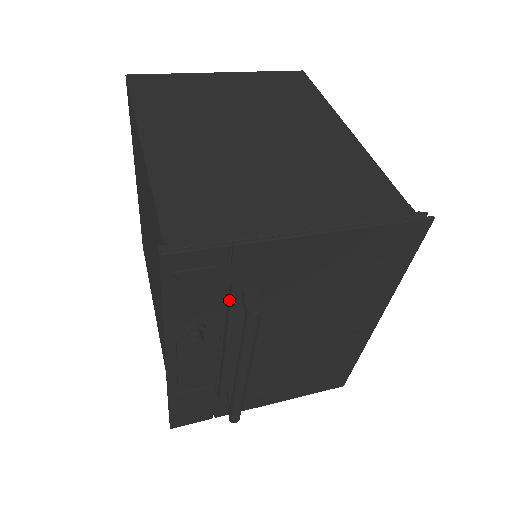
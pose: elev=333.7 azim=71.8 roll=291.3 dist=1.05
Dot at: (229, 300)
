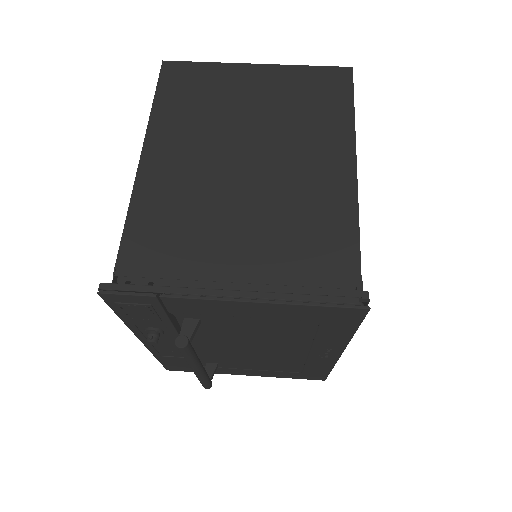
Dot at: occluded
